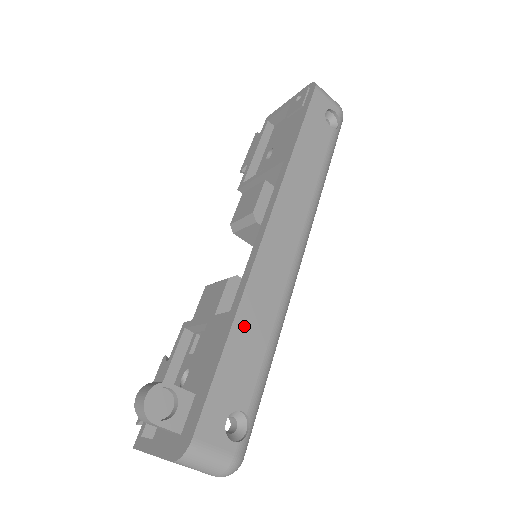
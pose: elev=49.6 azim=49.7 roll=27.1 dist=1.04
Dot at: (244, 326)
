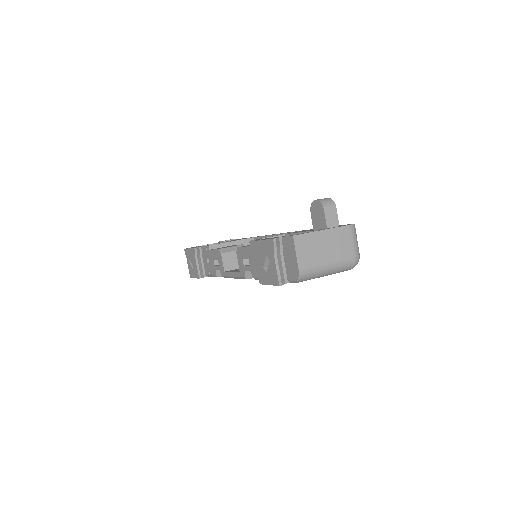
Dot at: occluded
